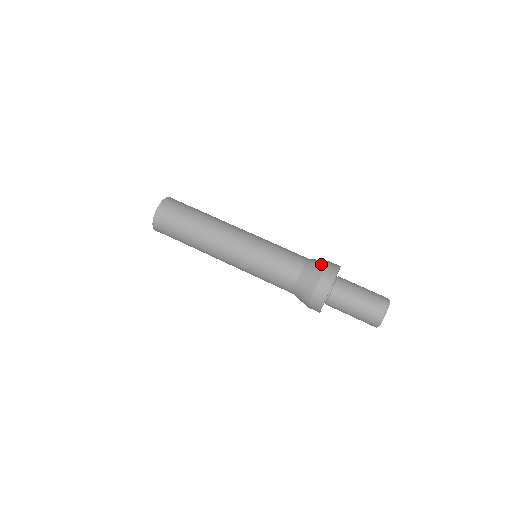
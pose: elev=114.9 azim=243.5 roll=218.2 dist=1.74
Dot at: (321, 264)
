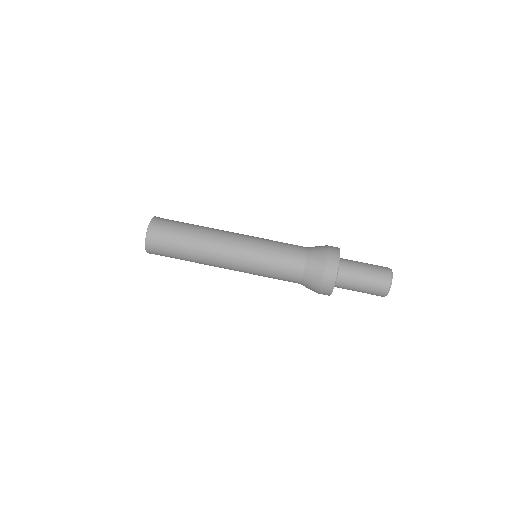
Dot at: (320, 264)
